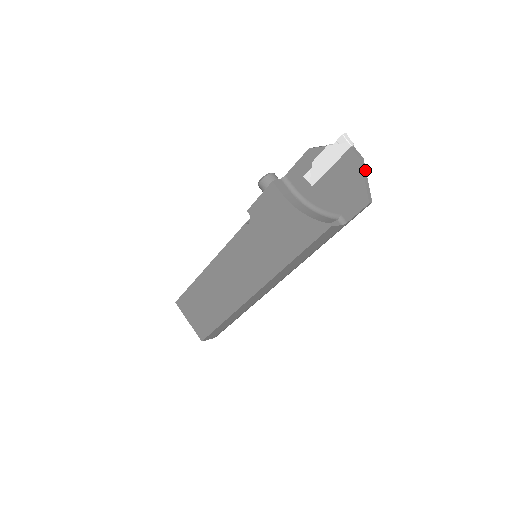
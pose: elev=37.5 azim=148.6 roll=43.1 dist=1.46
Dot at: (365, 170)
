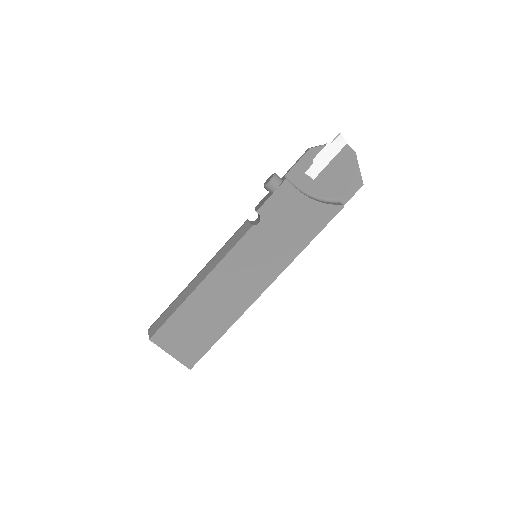
Dot at: (356, 160)
